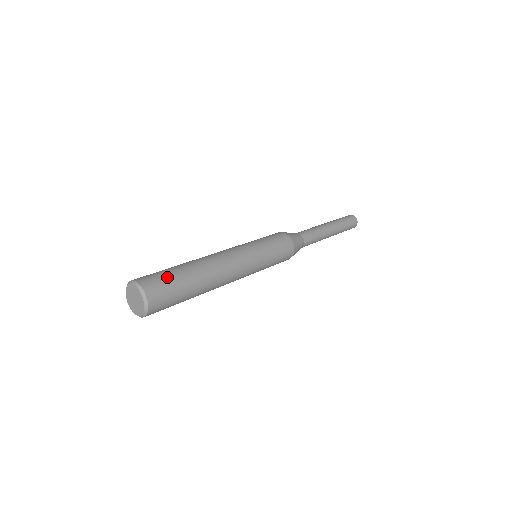
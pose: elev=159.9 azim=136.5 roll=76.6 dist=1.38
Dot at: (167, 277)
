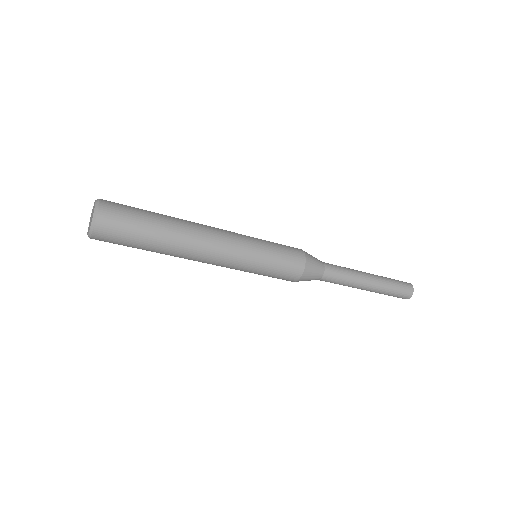
Dot at: (132, 213)
